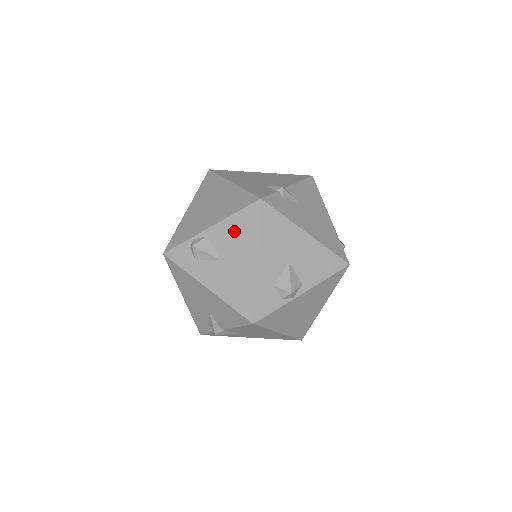
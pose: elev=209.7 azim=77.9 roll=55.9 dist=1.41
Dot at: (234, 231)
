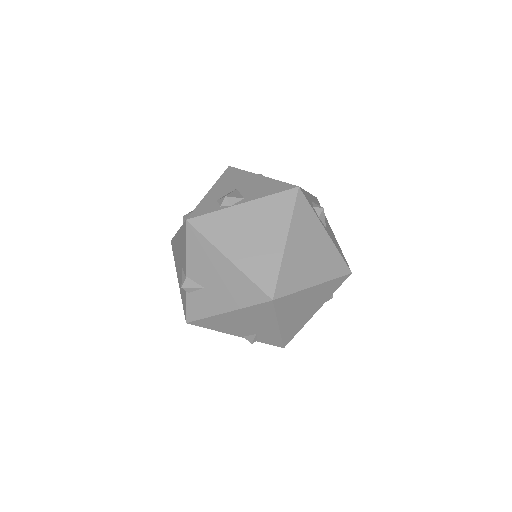
Dot at: occluded
